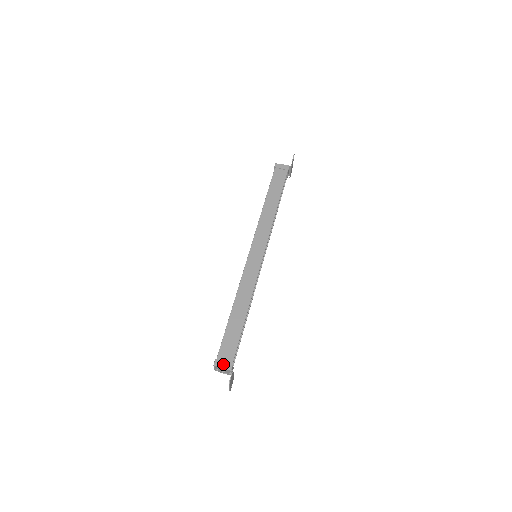
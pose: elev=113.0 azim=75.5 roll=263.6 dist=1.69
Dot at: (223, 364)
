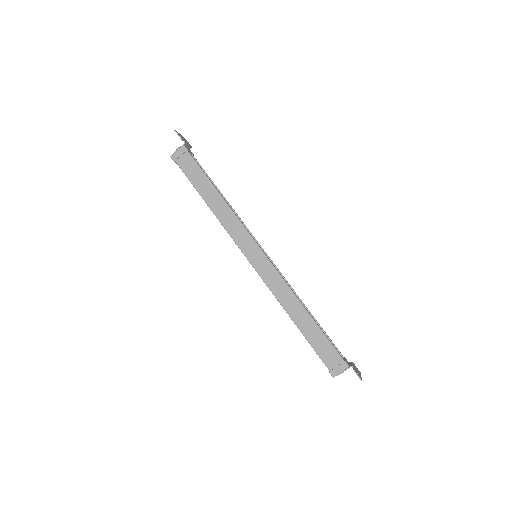
Dot at: (339, 369)
